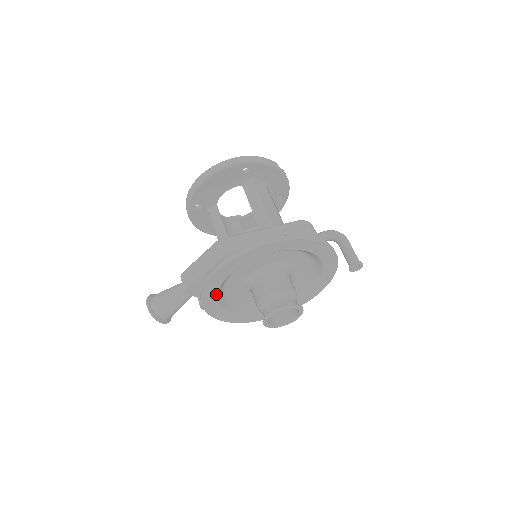
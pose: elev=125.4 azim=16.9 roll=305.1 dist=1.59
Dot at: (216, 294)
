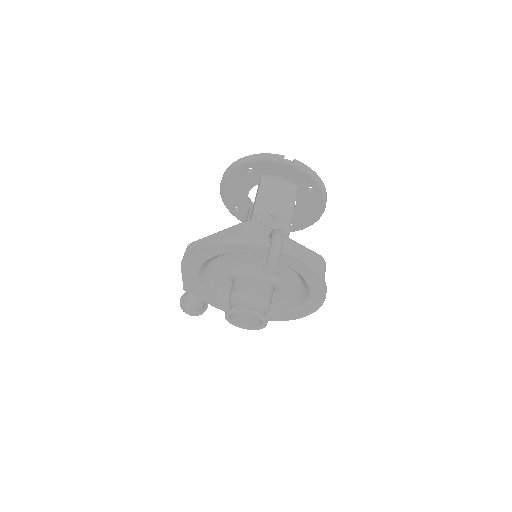
Dot at: (207, 293)
